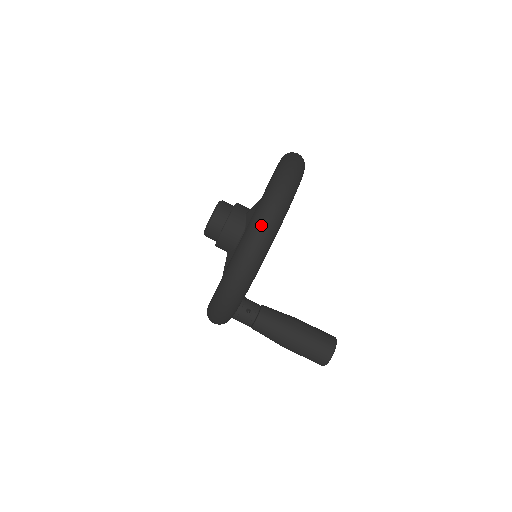
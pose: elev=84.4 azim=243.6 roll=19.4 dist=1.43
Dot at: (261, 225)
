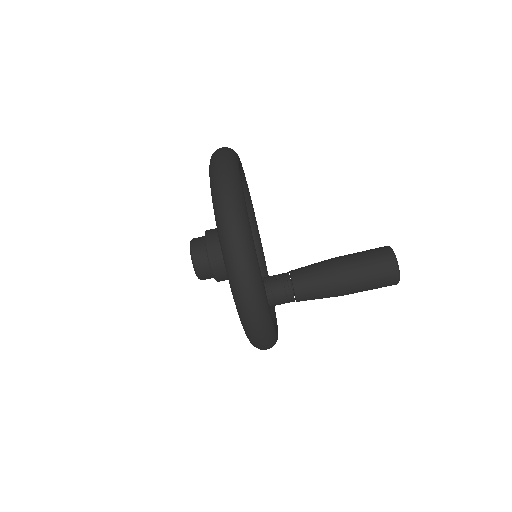
Dot at: (218, 164)
